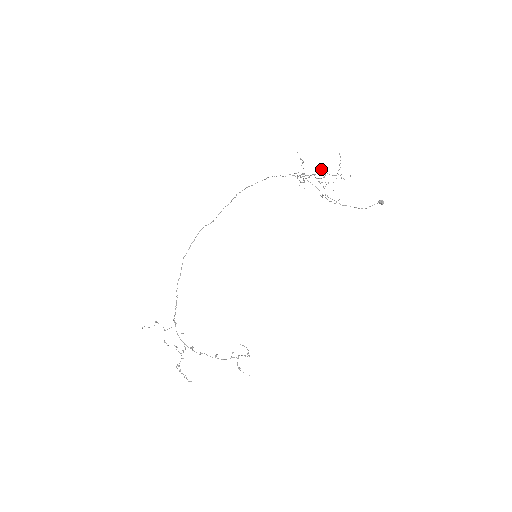
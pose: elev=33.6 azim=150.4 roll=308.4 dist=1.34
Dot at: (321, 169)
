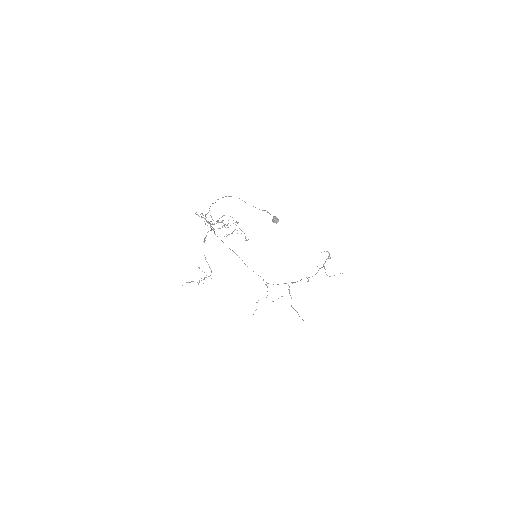
Dot at: (210, 215)
